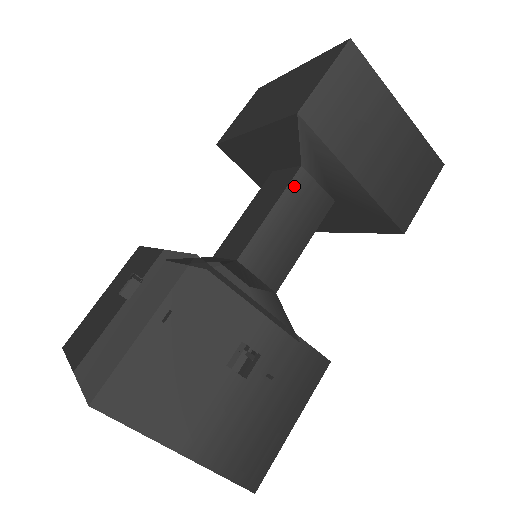
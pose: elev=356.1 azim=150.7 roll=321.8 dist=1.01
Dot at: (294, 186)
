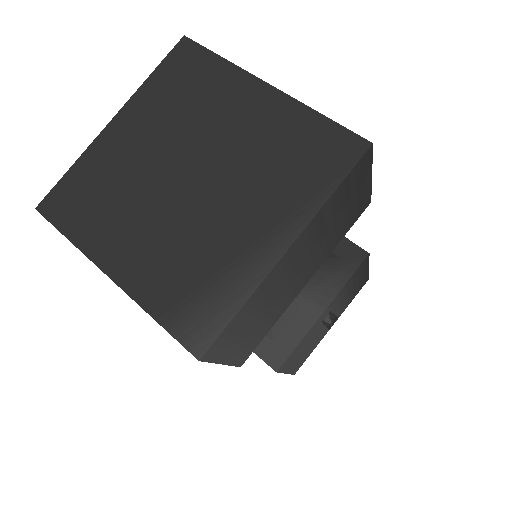
Dot at: occluded
